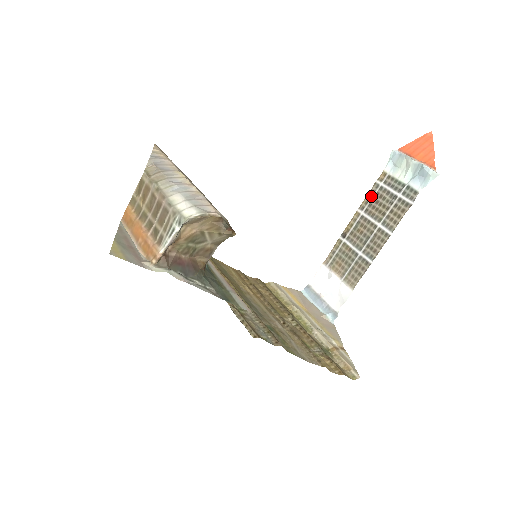
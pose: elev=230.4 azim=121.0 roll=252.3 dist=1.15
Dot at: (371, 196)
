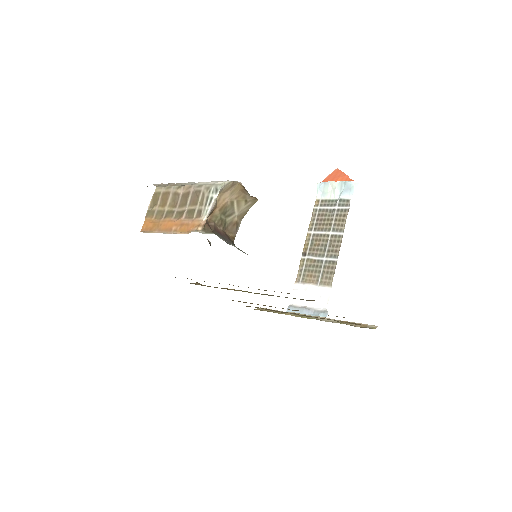
Dot at: (314, 218)
